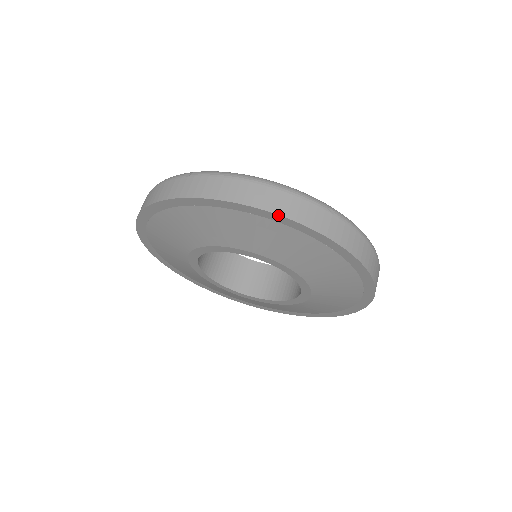
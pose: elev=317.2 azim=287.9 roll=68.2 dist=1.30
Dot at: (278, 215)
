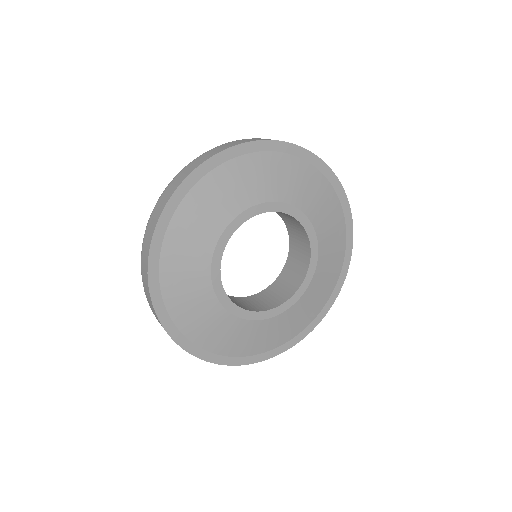
Dot at: (300, 147)
